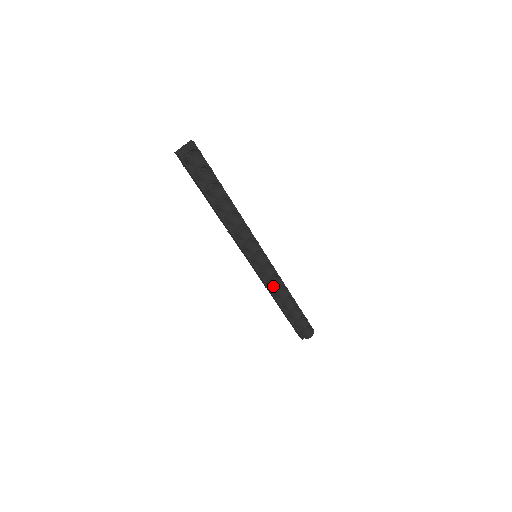
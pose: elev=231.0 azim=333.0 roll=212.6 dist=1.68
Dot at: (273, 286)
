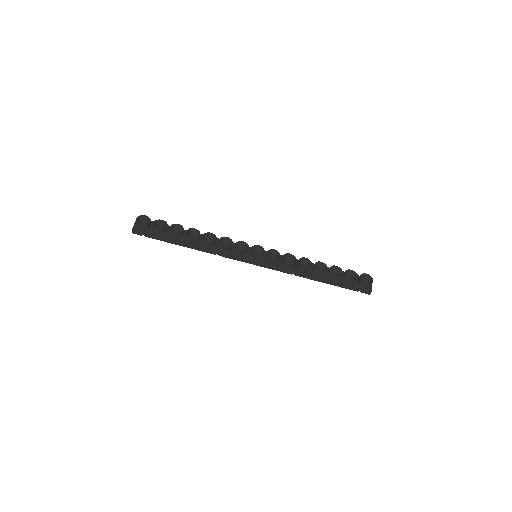
Dot at: (292, 264)
